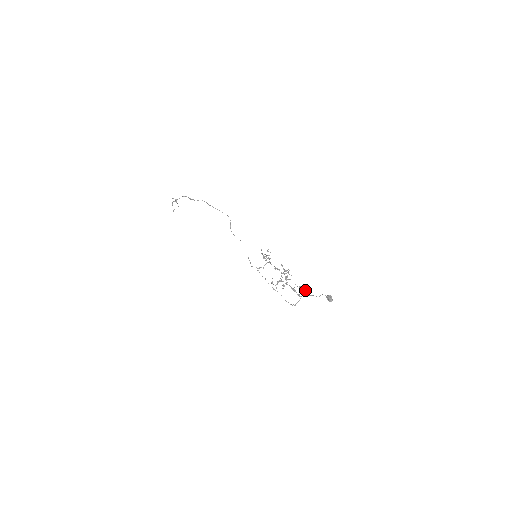
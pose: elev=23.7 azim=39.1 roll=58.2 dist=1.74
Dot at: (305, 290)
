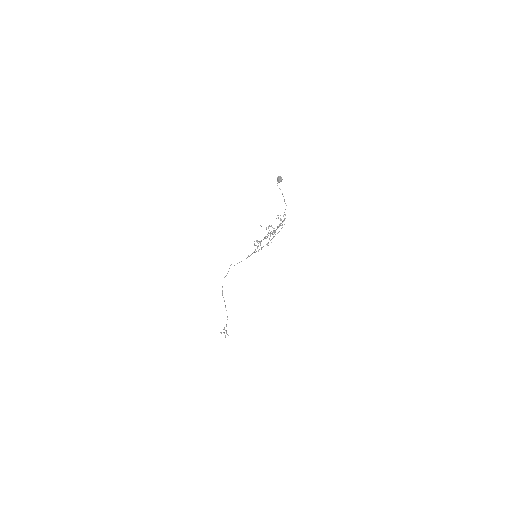
Dot at: occluded
